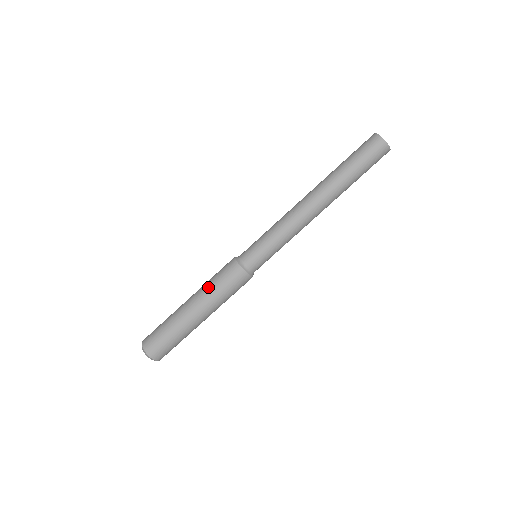
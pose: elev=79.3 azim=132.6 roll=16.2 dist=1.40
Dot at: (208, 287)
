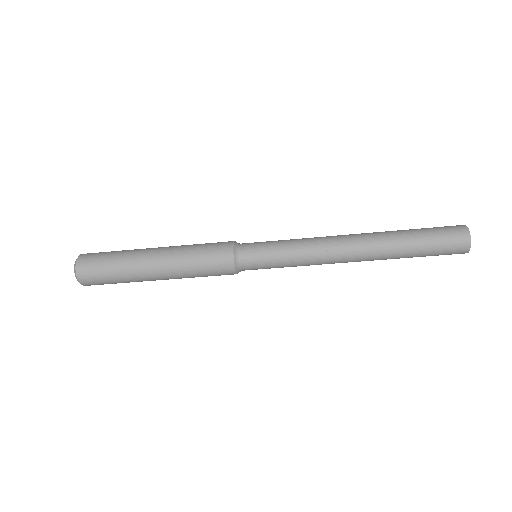
Dot at: (188, 273)
